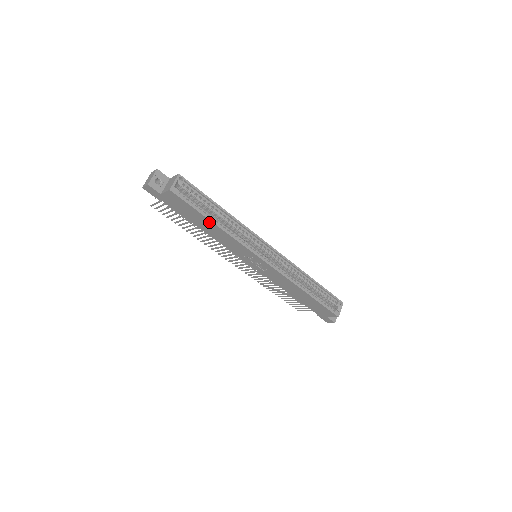
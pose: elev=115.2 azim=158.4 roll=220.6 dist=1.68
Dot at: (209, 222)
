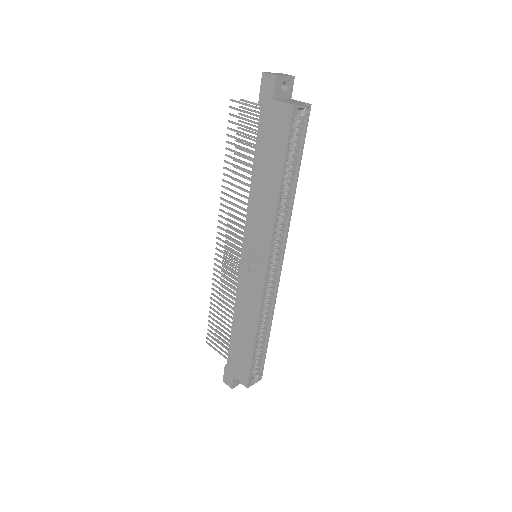
Dot at: (277, 177)
